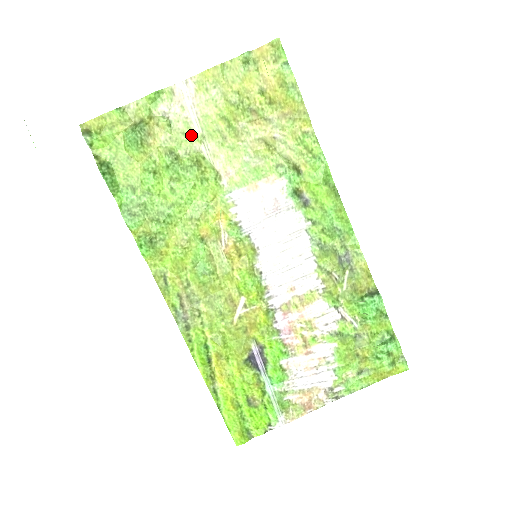
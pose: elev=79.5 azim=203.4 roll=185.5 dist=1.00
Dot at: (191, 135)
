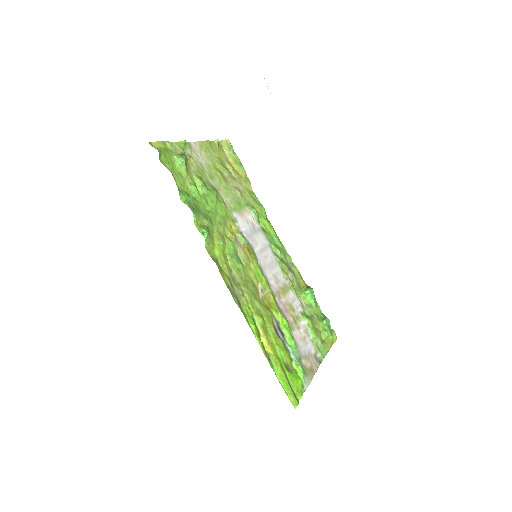
Dot at: (205, 173)
